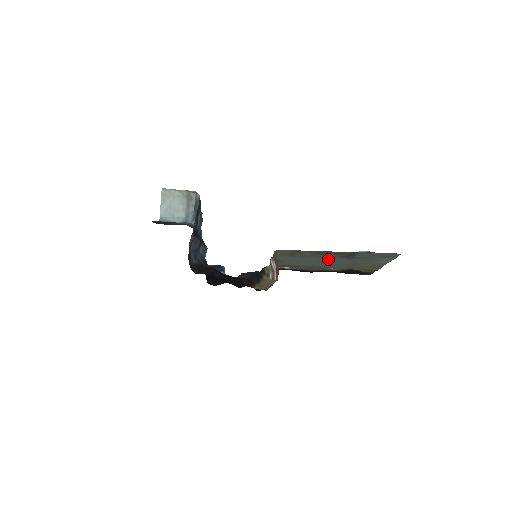
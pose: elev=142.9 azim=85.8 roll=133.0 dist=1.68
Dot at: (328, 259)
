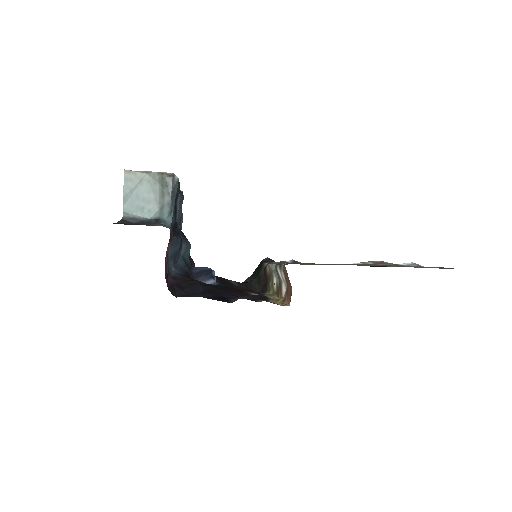
Dot at: occluded
